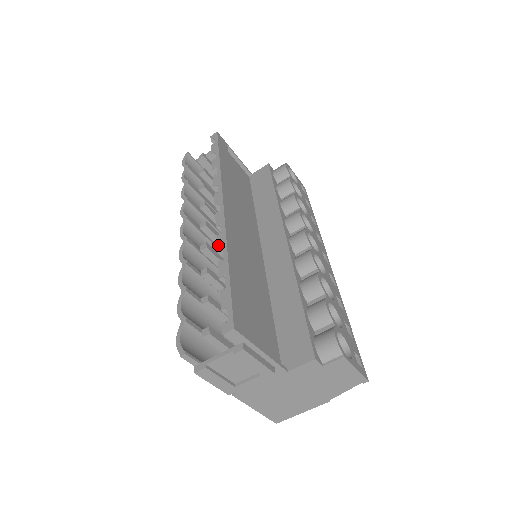
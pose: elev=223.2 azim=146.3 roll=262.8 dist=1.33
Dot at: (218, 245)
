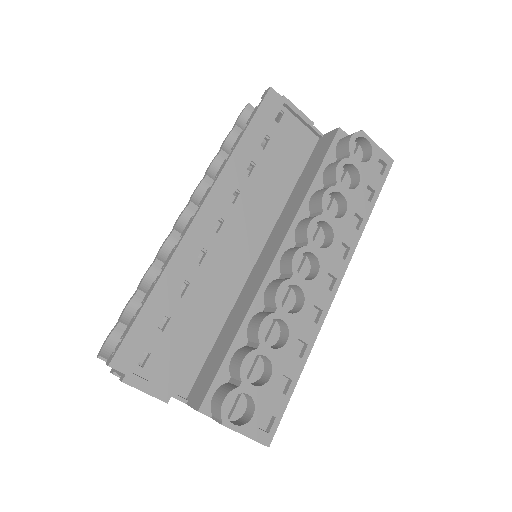
Dot at: (166, 261)
